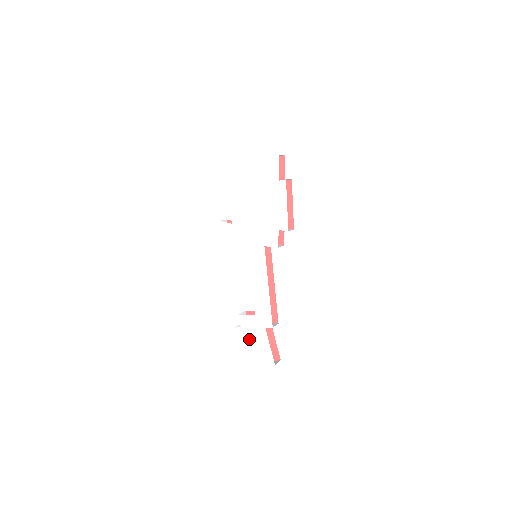
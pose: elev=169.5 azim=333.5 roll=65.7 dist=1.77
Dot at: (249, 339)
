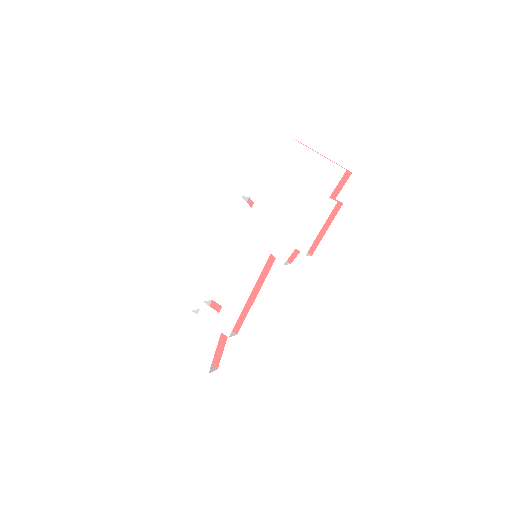
Dot at: (198, 331)
